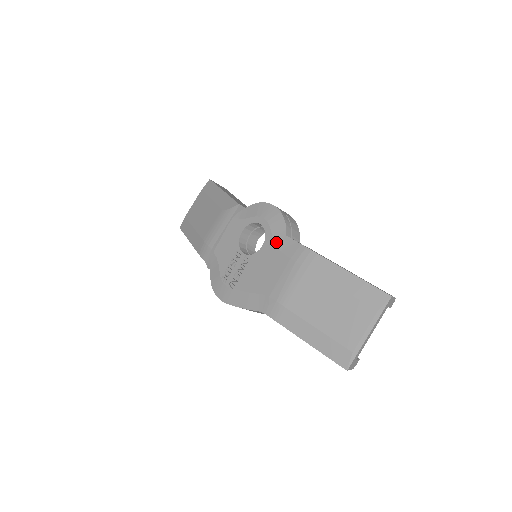
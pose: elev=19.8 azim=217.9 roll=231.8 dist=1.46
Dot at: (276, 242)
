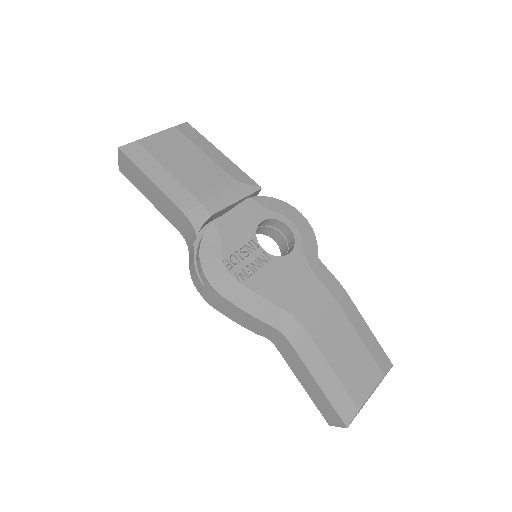
Dot at: (308, 258)
